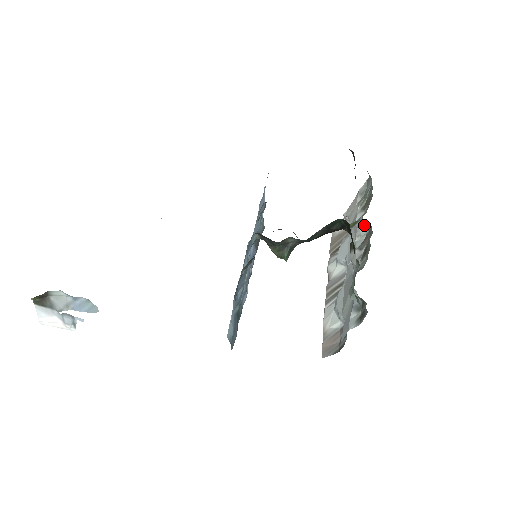
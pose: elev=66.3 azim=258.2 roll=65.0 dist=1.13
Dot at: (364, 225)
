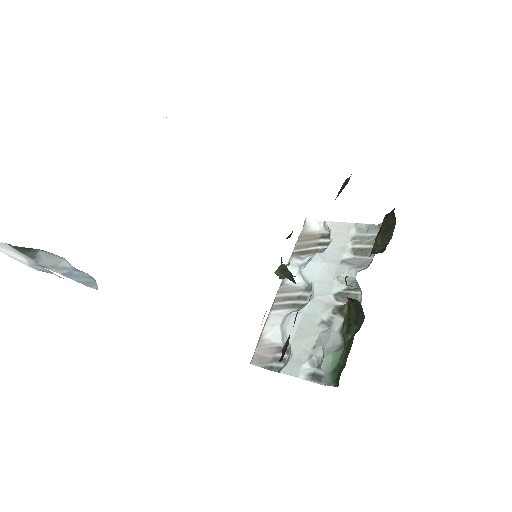
Dot at: (352, 280)
